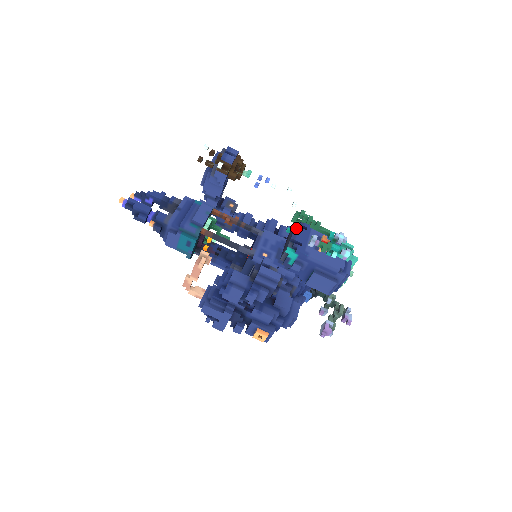
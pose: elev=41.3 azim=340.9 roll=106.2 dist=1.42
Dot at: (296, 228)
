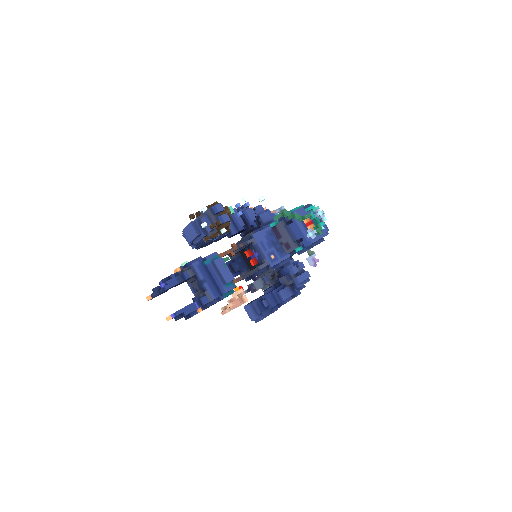
Dot at: (289, 228)
